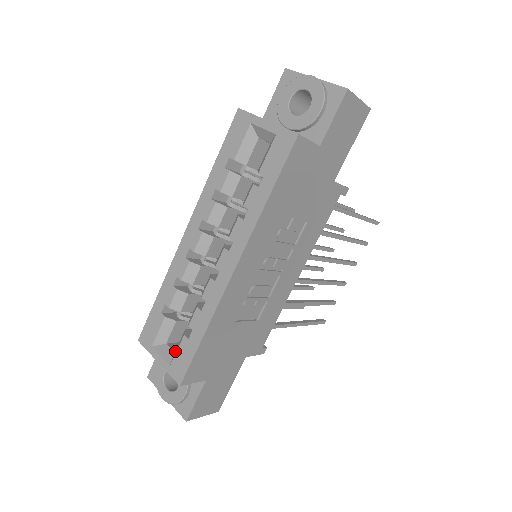
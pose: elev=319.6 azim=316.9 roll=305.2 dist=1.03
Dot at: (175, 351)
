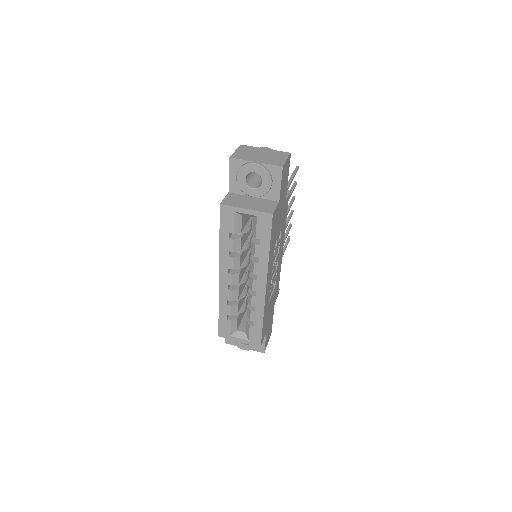
Dot at: (246, 332)
